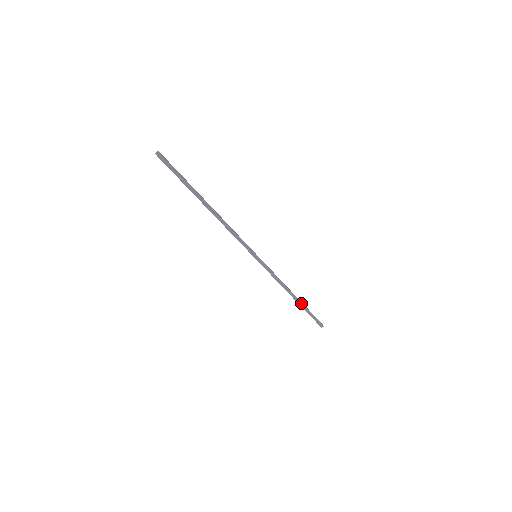
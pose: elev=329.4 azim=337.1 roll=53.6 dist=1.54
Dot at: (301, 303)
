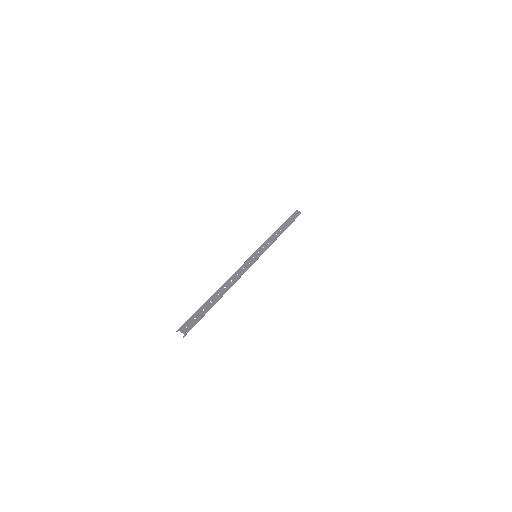
Dot at: occluded
